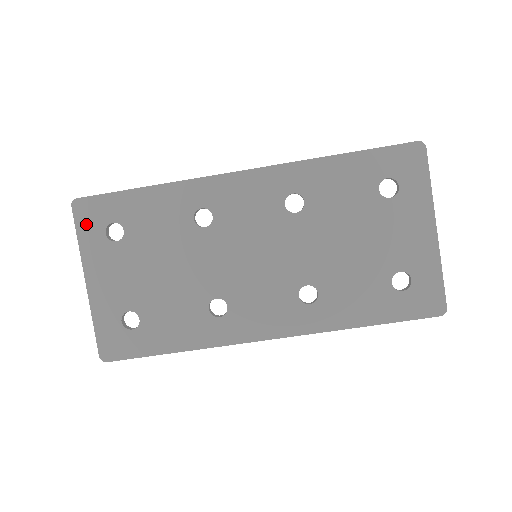
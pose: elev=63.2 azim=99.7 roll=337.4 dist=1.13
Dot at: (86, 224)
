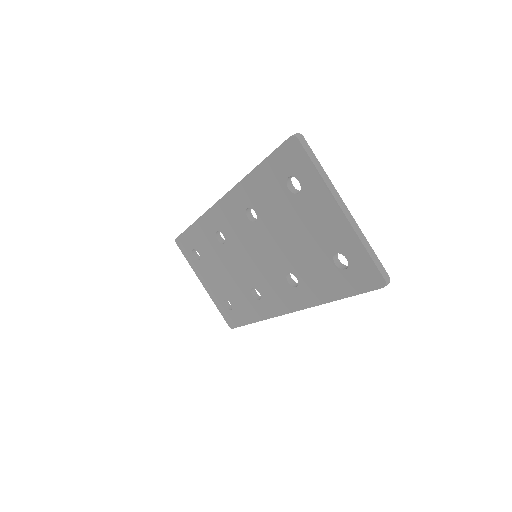
Dot at: (186, 252)
